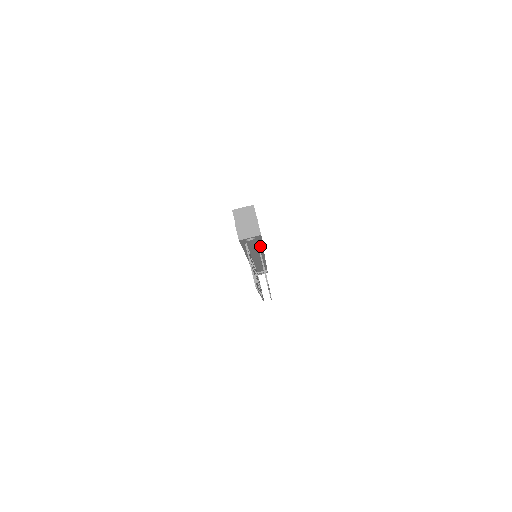
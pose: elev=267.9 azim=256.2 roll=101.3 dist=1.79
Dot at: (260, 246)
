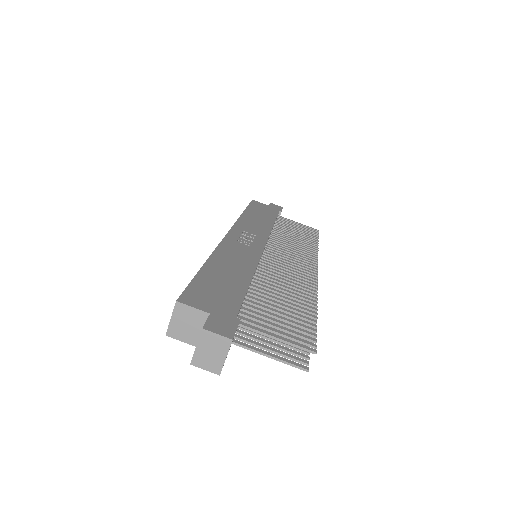
Dot at: (248, 288)
